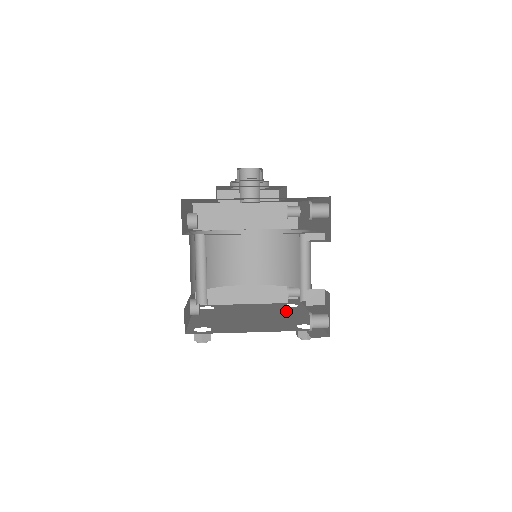
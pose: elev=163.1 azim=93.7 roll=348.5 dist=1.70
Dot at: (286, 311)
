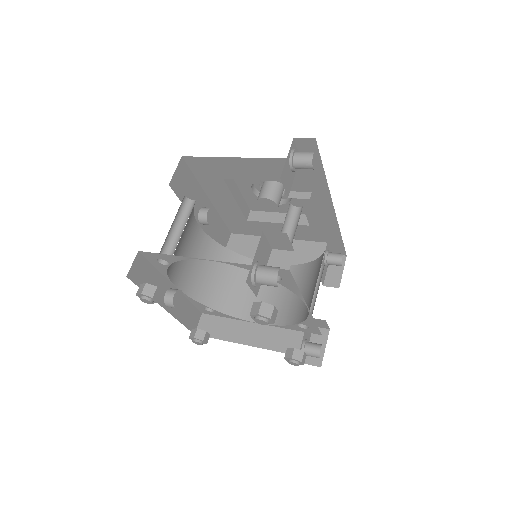
Dot at: occluded
